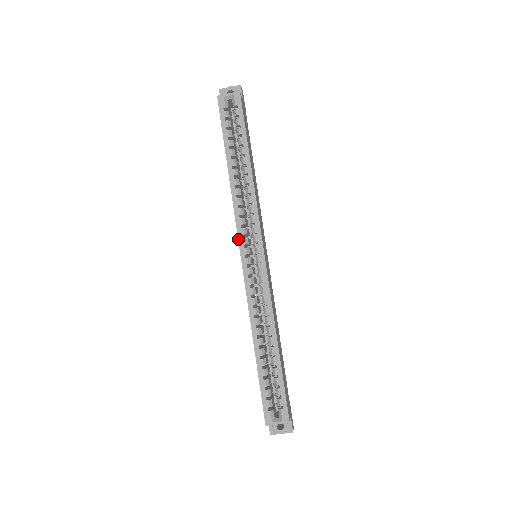
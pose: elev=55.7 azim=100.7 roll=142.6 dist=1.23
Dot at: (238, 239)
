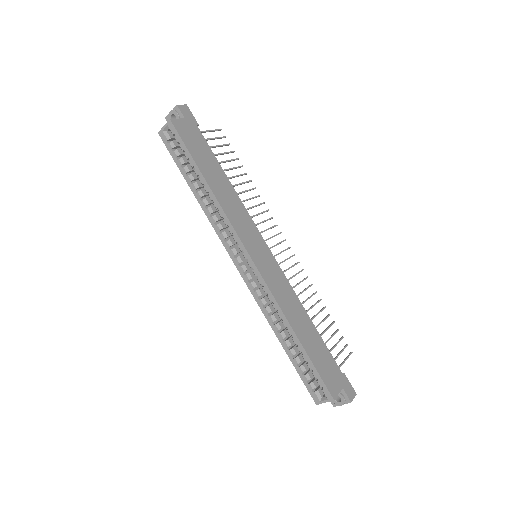
Dot at: occluded
